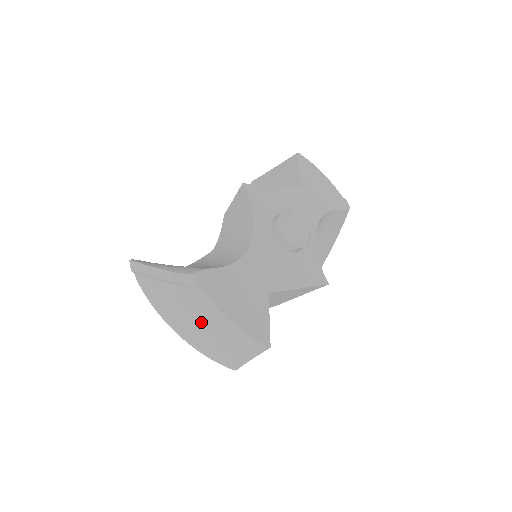
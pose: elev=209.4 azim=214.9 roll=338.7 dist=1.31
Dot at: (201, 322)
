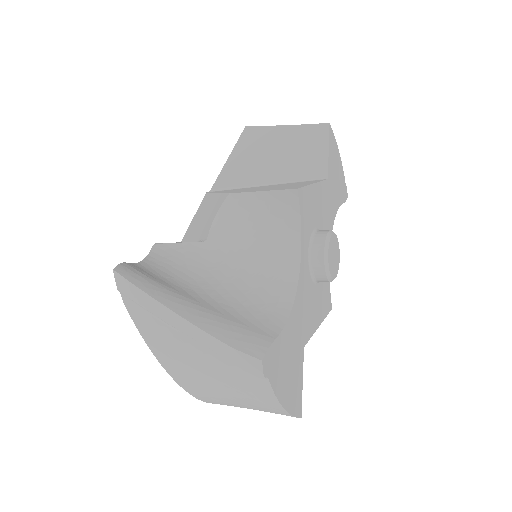
Dot at: (232, 392)
